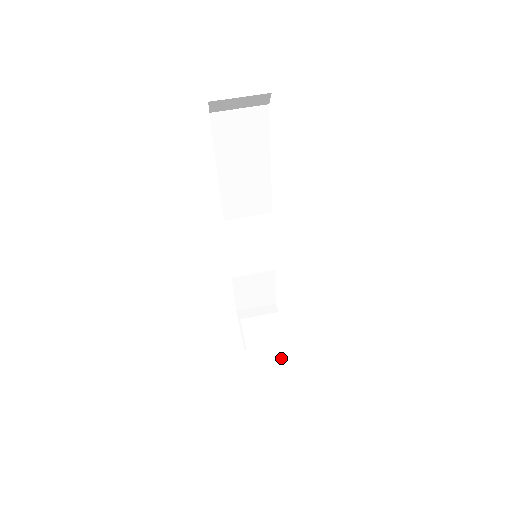
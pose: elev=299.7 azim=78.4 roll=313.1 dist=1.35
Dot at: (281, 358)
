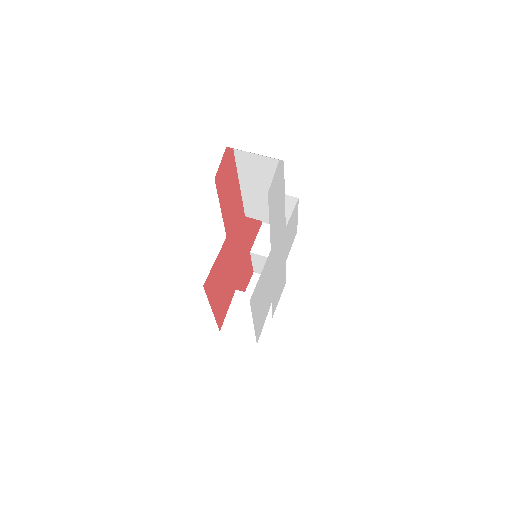
Dot at: (245, 335)
